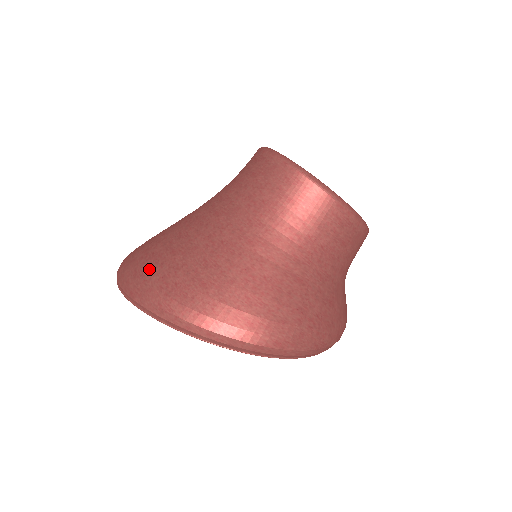
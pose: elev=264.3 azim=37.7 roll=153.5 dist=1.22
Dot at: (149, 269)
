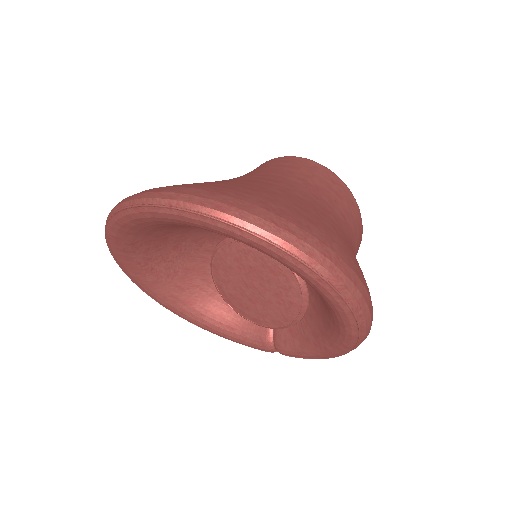
Dot at: (232, 192)
